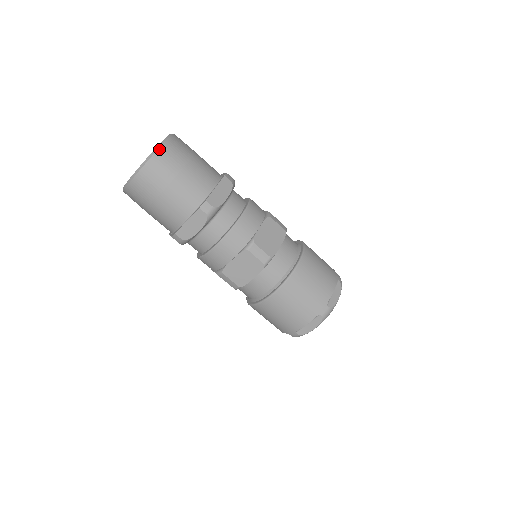
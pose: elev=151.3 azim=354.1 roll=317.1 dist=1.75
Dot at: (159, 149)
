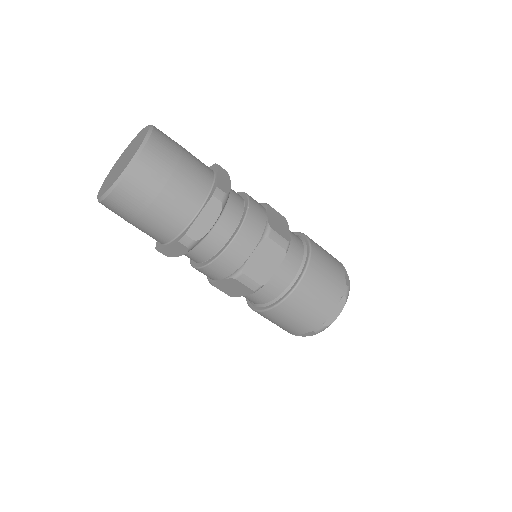
Dot at: (126, 175)
